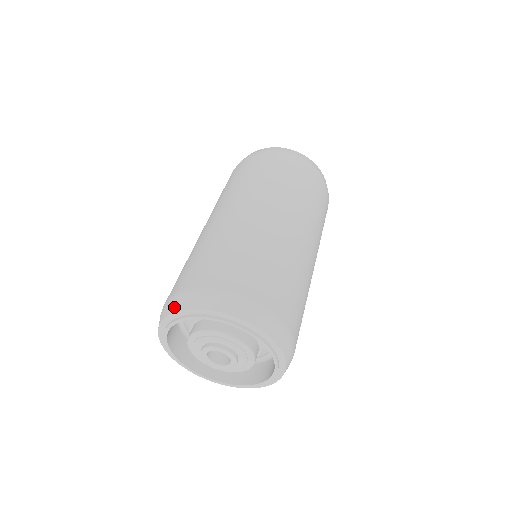
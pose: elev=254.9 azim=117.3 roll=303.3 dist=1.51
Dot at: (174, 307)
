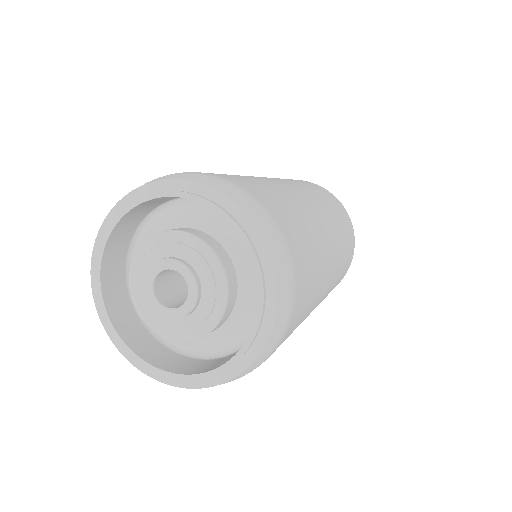
Dot at: occluded
